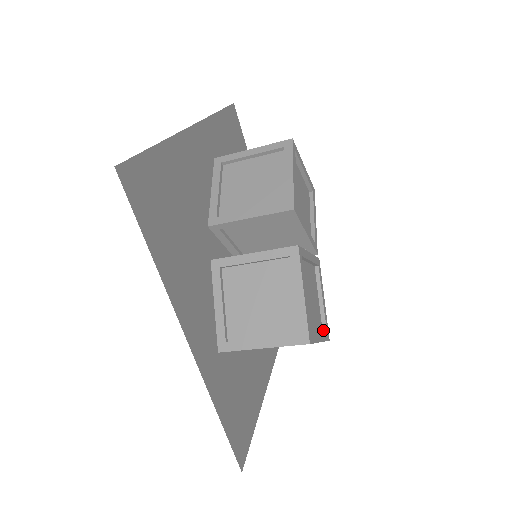
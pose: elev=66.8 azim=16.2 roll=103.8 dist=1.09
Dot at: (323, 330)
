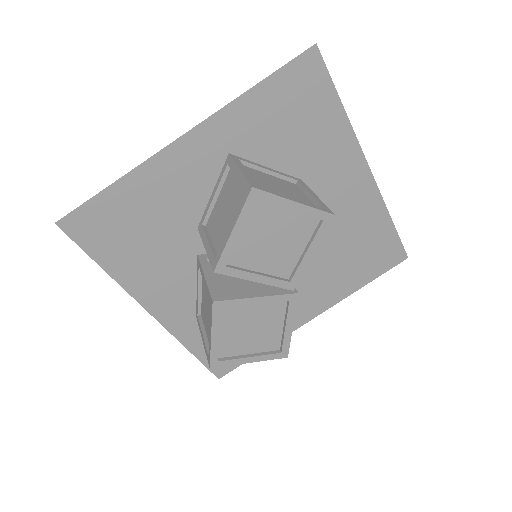
Dot at: (280, 348)
